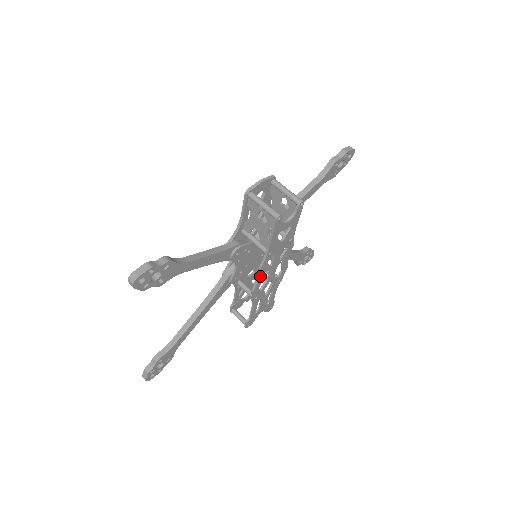
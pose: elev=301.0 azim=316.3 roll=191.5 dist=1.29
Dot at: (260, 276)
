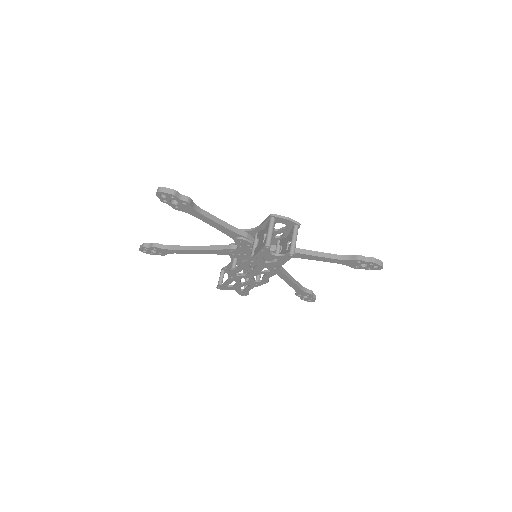
Dot at: (240, 267)
